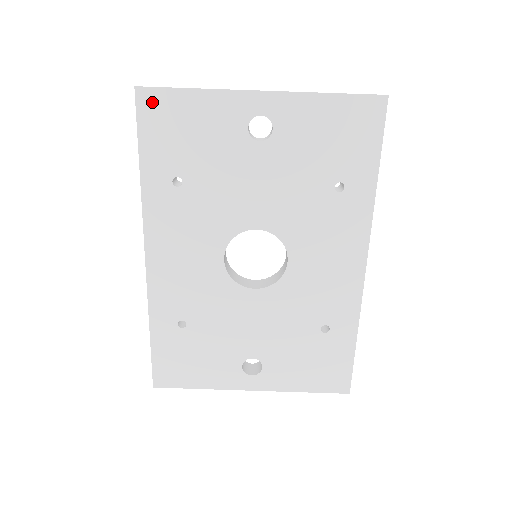
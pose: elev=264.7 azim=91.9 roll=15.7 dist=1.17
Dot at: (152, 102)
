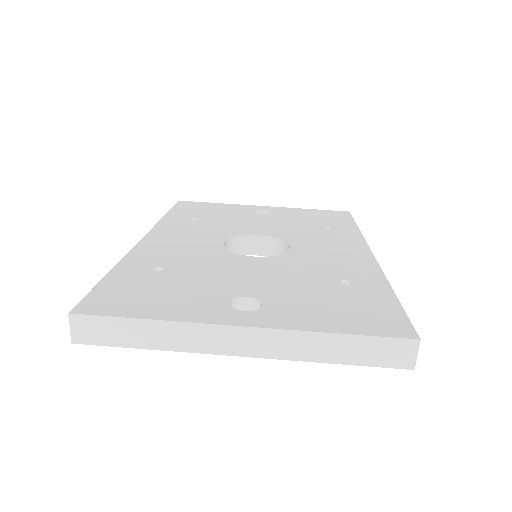
Dot at: (188, 204)
